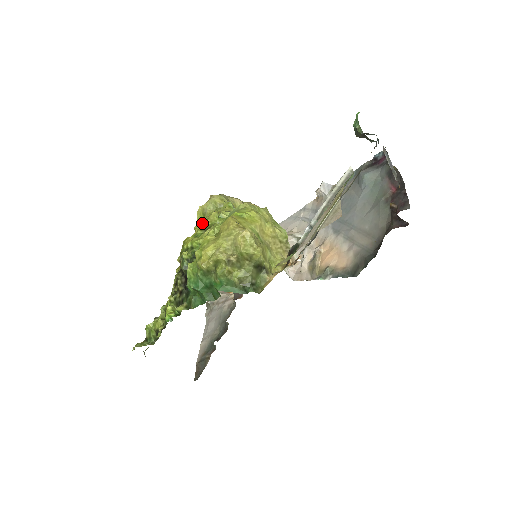
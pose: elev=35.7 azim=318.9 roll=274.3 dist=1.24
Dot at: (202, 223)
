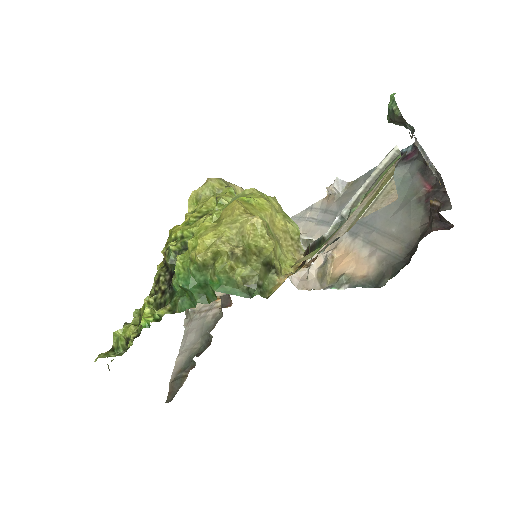
Dot at: (195, 210)
